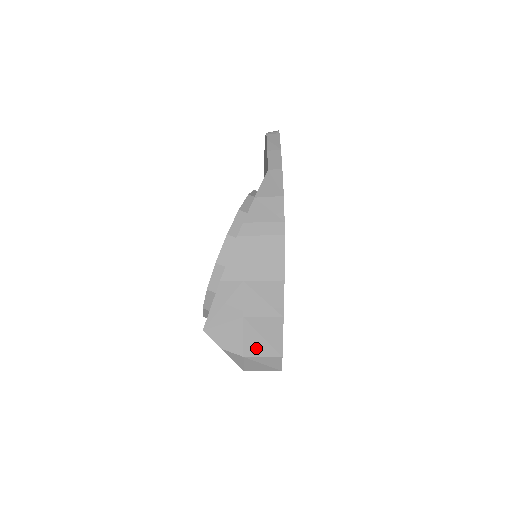
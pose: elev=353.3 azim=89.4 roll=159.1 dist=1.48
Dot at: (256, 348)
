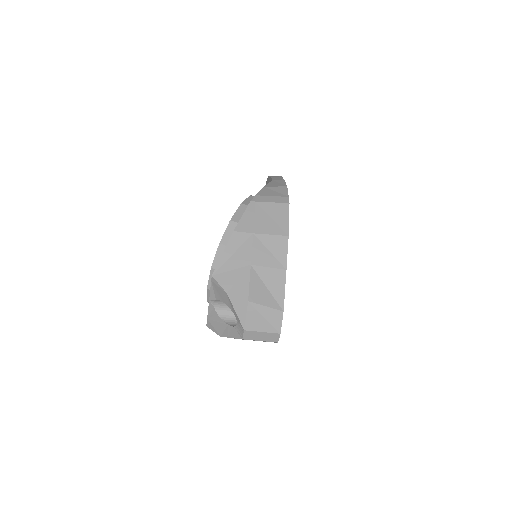
Dot at: (260, 296)
